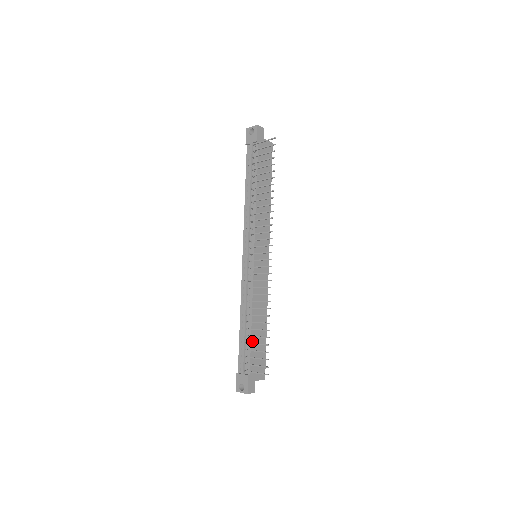
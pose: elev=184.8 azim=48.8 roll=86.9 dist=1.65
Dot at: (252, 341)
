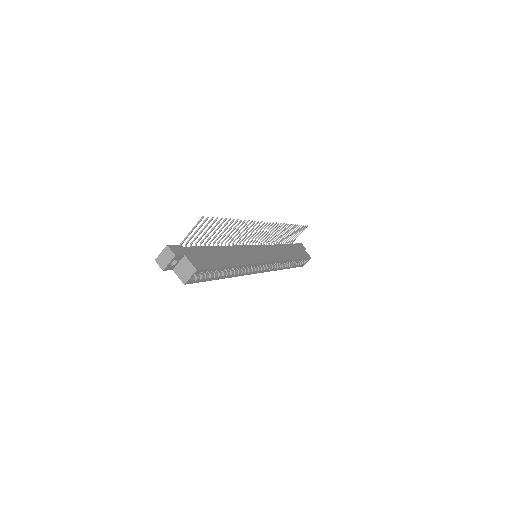
Dot at: (208, 248)
